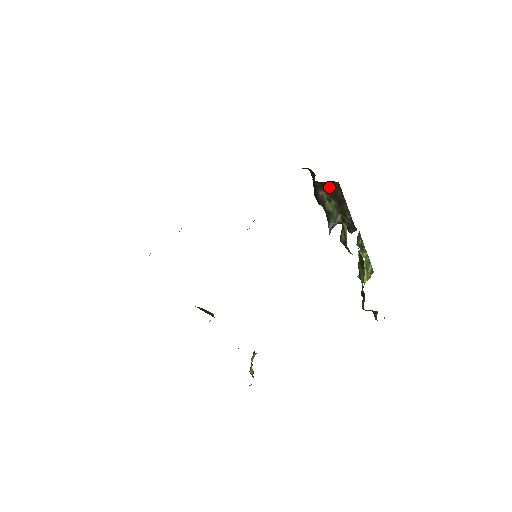
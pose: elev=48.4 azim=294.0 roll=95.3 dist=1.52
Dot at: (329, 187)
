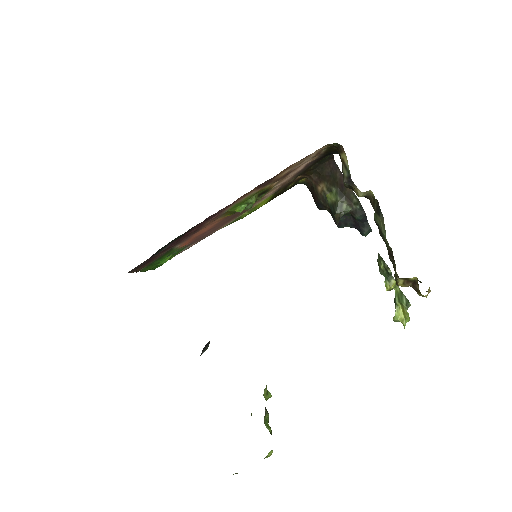
Dot at: (326, 173)
